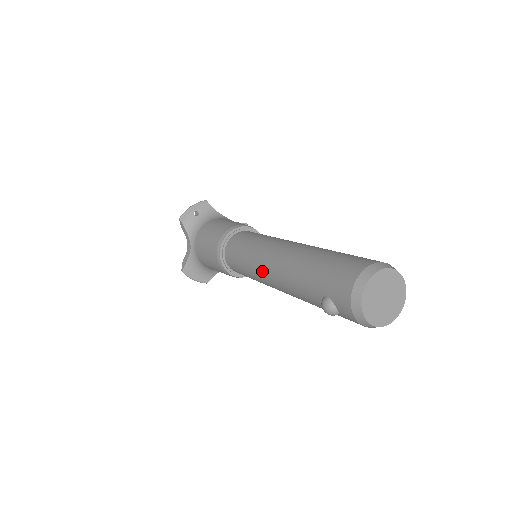
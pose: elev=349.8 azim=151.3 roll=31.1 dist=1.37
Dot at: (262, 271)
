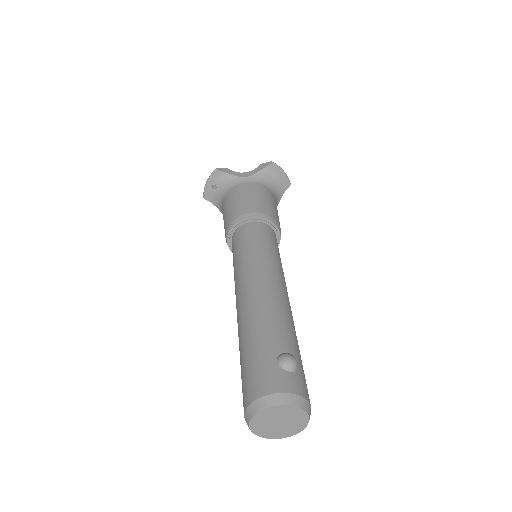
Dot at: occluded
